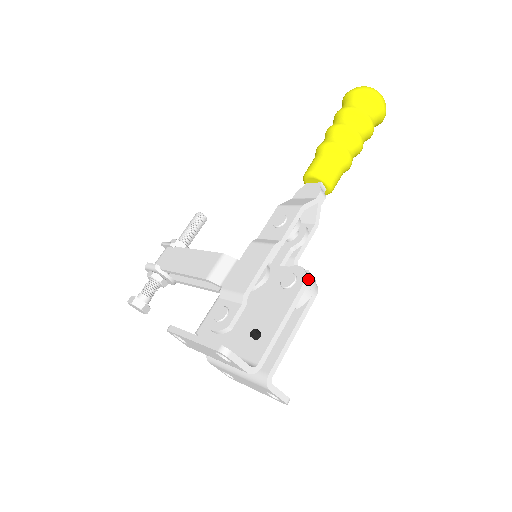
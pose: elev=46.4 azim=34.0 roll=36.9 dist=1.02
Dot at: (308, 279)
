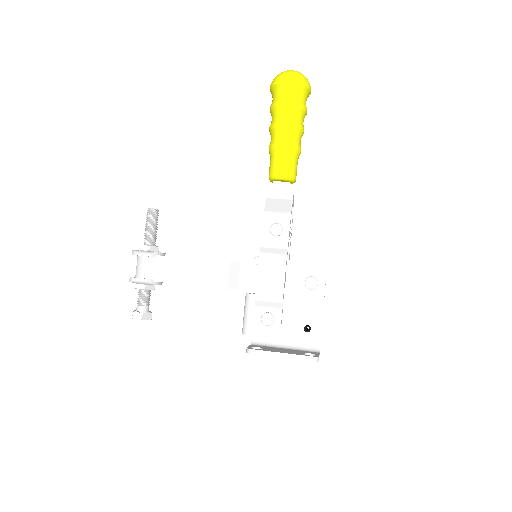
Dot at: (324, 278)
